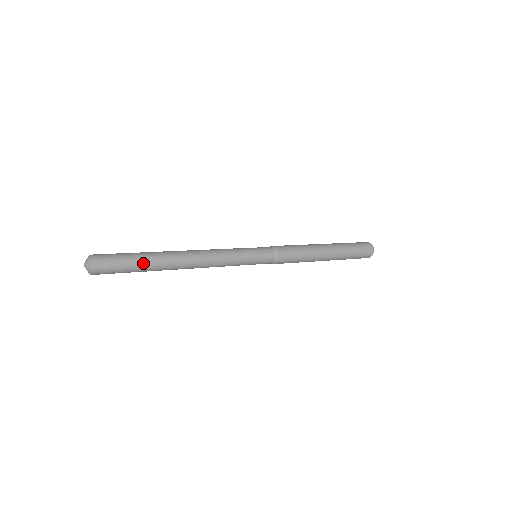
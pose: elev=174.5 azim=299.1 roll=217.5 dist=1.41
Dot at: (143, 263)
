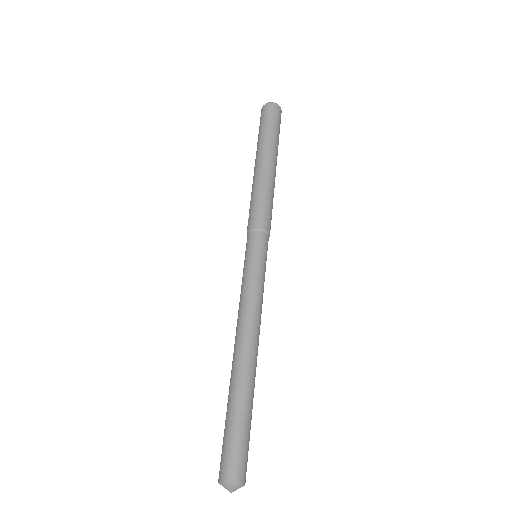
Dot at: (249, 413)
